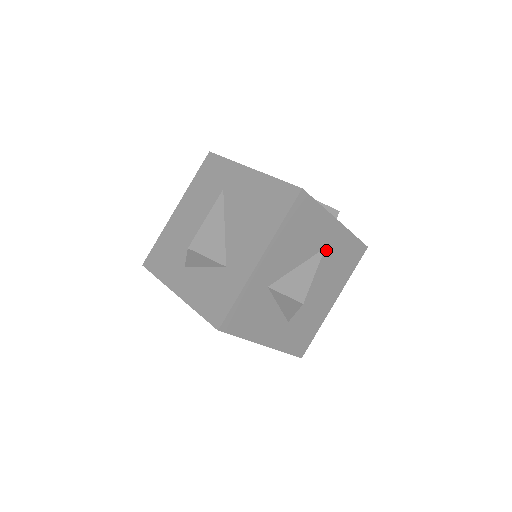
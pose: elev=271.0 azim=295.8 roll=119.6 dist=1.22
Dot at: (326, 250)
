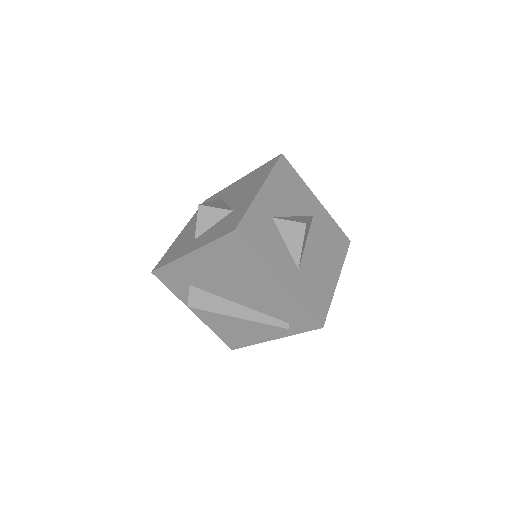
Dot at: (314, 219)
